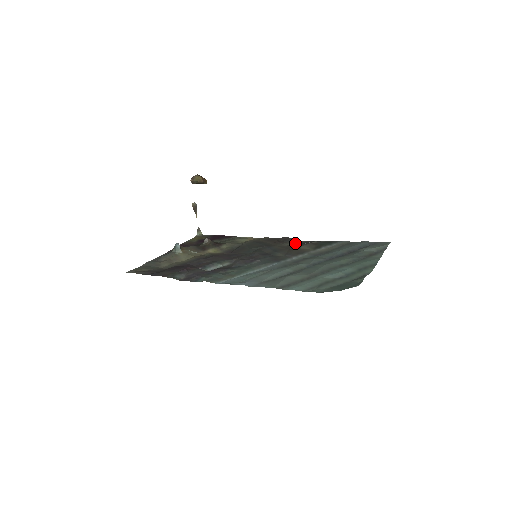
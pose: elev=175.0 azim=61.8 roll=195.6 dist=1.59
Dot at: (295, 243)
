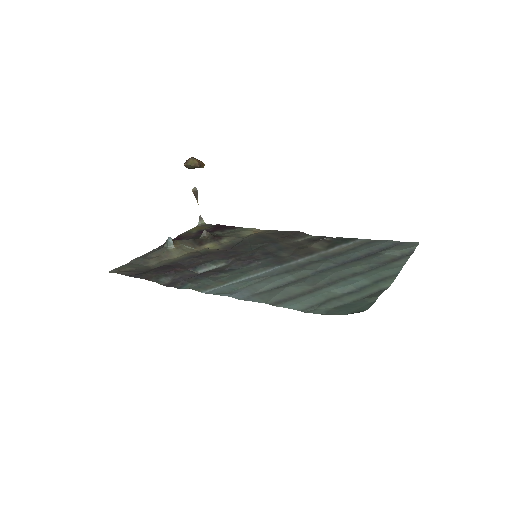
Dot at: (306, 239)
